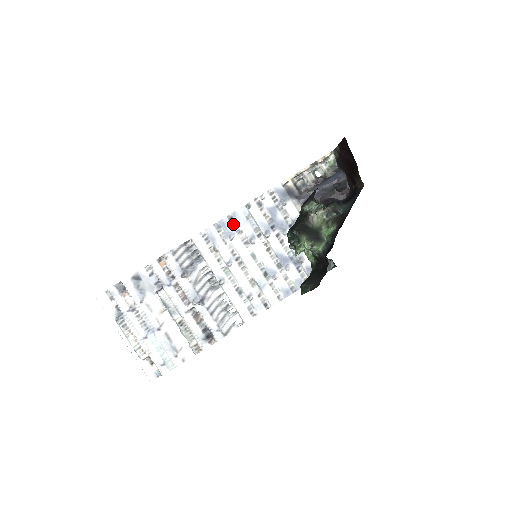
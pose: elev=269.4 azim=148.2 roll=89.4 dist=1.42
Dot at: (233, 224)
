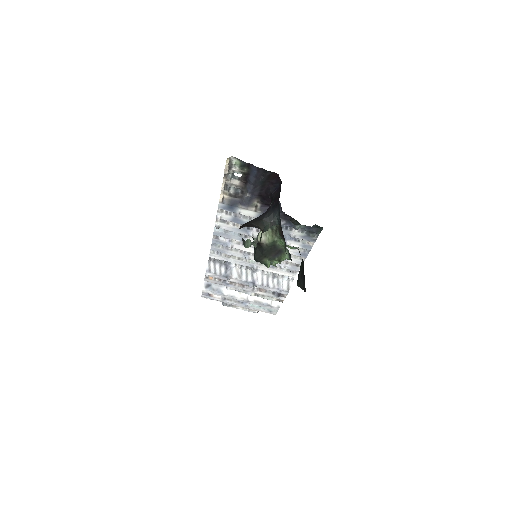
Dot at: (222, 239)
